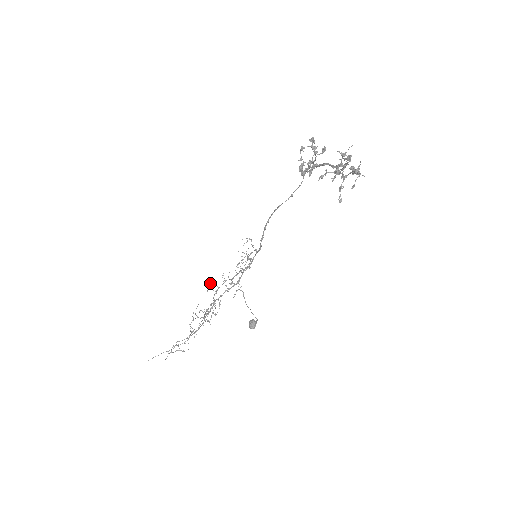
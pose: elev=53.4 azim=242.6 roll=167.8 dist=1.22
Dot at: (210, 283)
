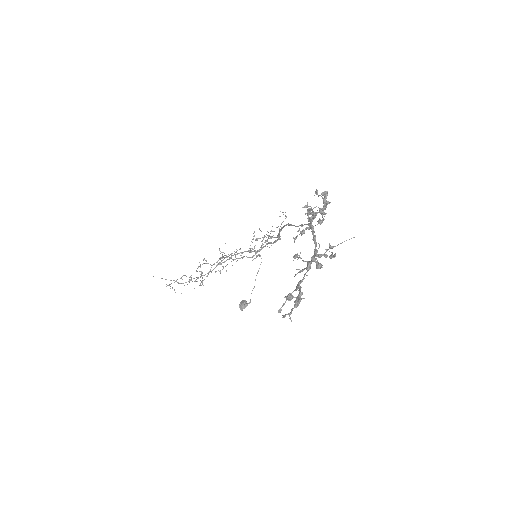
Dot at: (225, 243)
